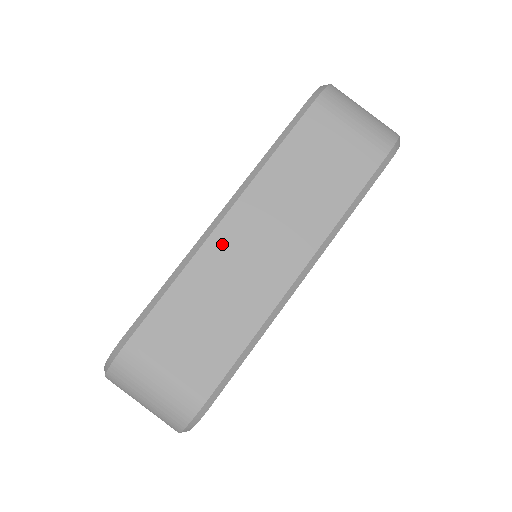
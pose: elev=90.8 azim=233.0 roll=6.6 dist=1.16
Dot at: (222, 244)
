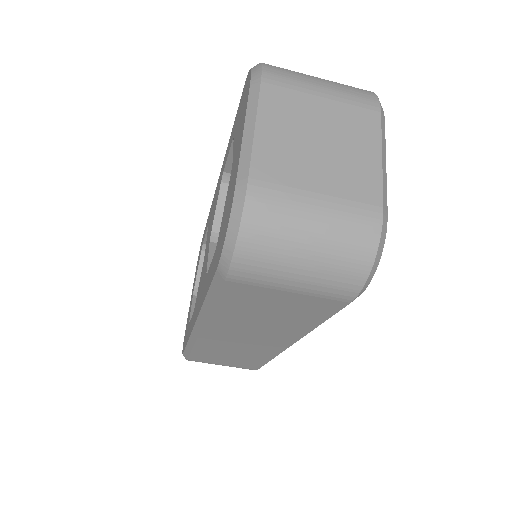
Dot at: (212, 340)
